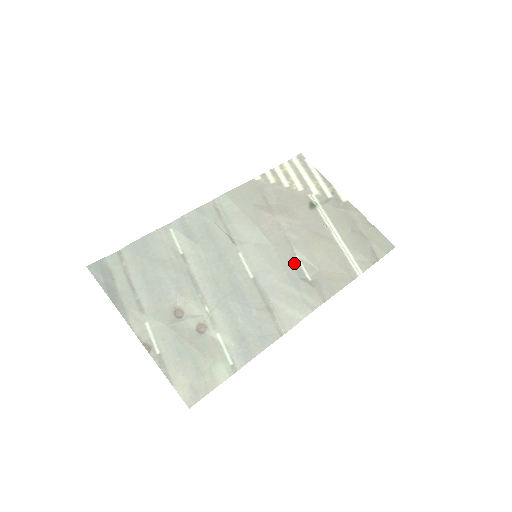
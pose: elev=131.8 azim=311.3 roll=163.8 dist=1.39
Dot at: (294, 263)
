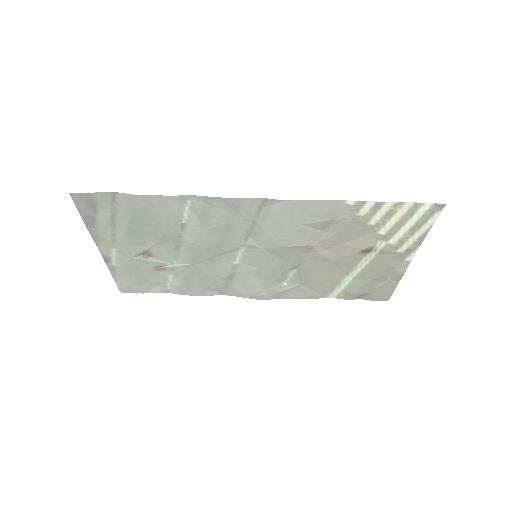
Dot at: (284, 274)
